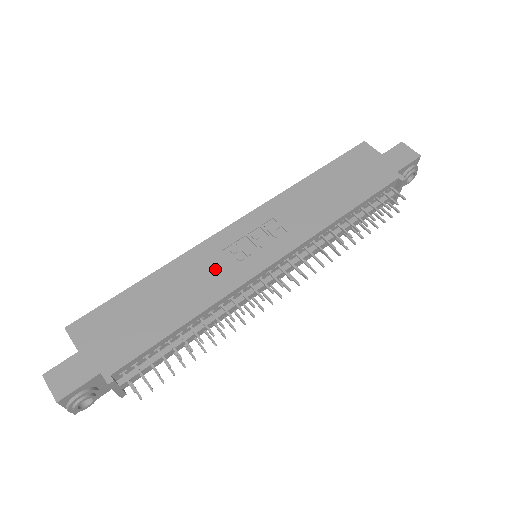
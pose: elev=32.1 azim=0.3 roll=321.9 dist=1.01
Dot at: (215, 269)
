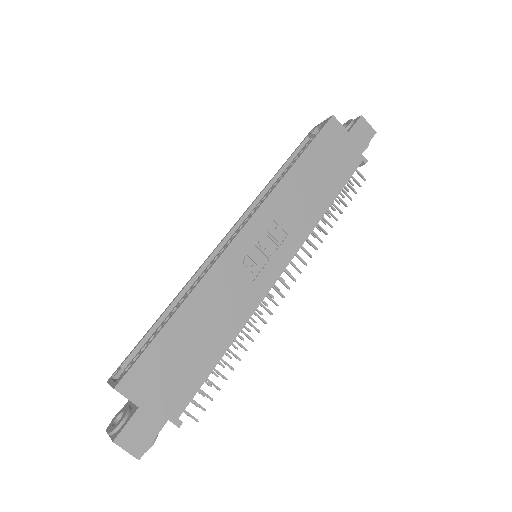
Dot at: (237, 288)
